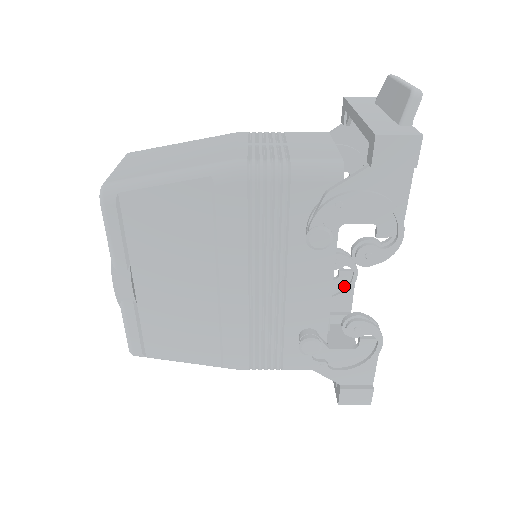
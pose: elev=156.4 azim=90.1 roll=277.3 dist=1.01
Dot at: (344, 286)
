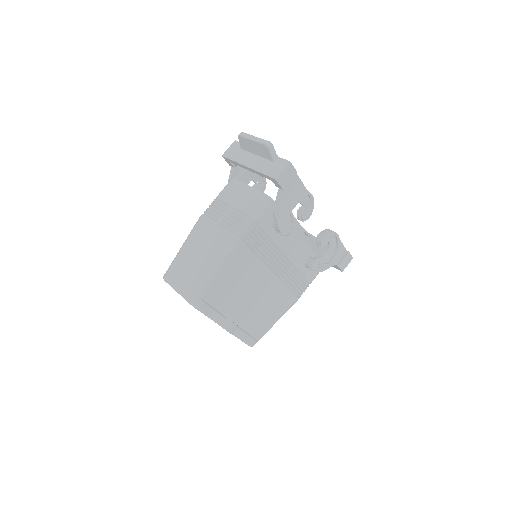
Dot at: occluded
